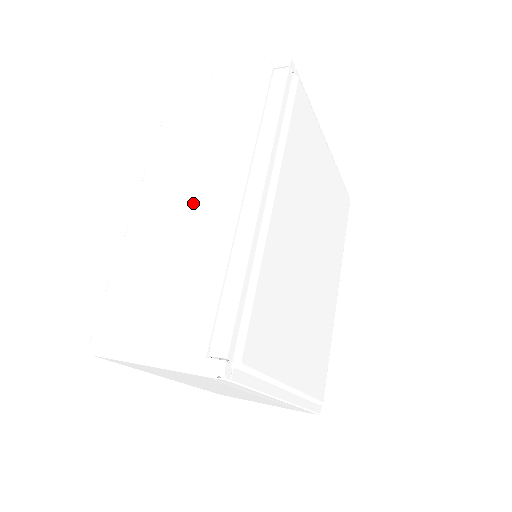
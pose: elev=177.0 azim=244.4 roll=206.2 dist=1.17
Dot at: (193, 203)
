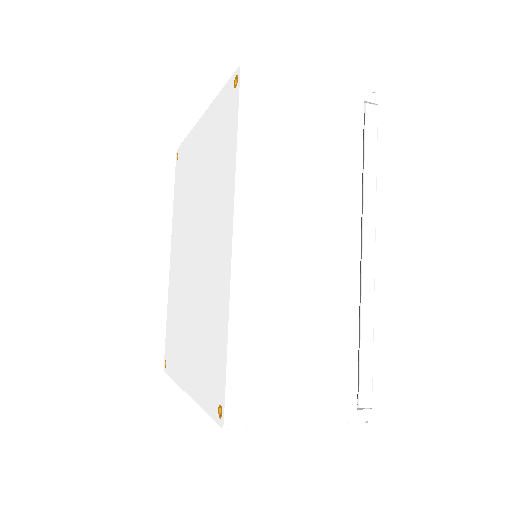
Dot at: (311, 254)
